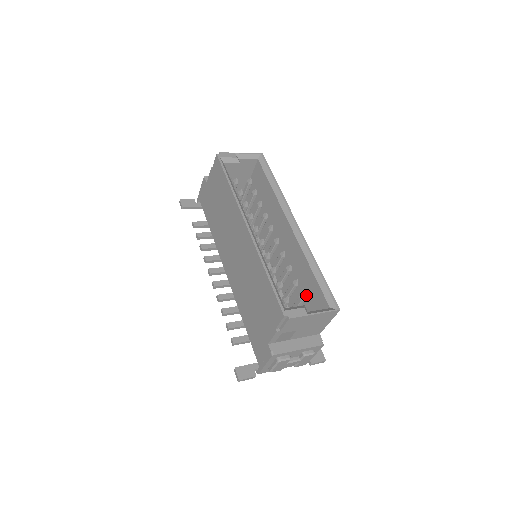
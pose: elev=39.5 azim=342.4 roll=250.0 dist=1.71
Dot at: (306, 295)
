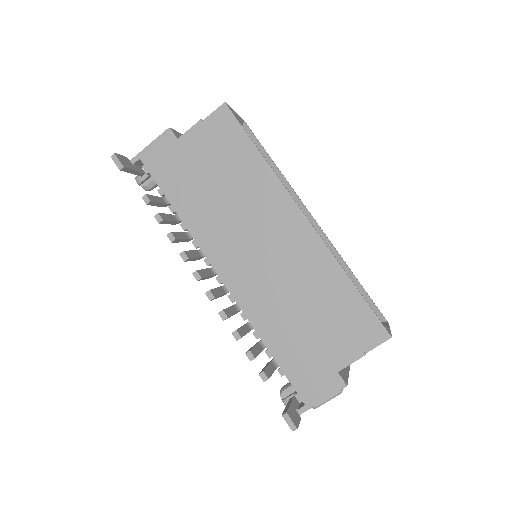
Dot at: occluded
